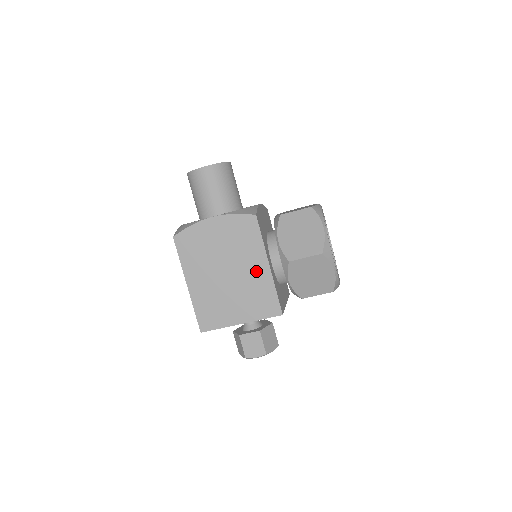
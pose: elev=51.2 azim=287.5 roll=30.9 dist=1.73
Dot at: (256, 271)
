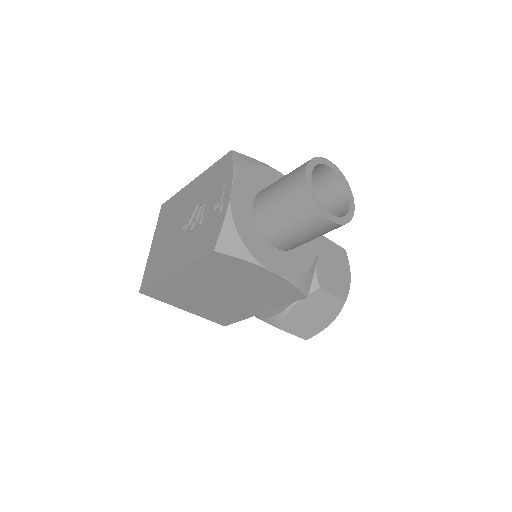
Dot at: (247, 308)
